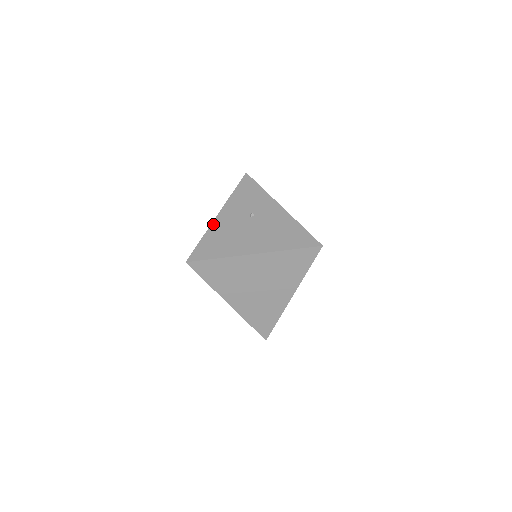
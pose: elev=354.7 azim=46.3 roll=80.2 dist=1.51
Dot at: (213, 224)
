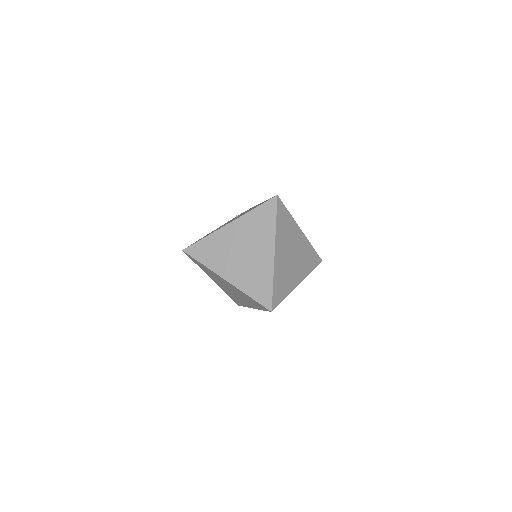
Dot at: occluded
